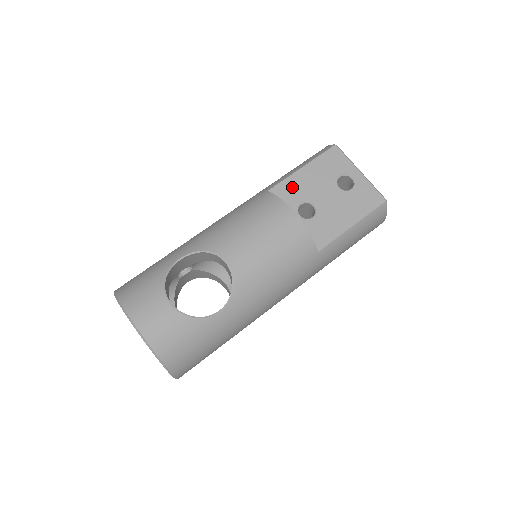
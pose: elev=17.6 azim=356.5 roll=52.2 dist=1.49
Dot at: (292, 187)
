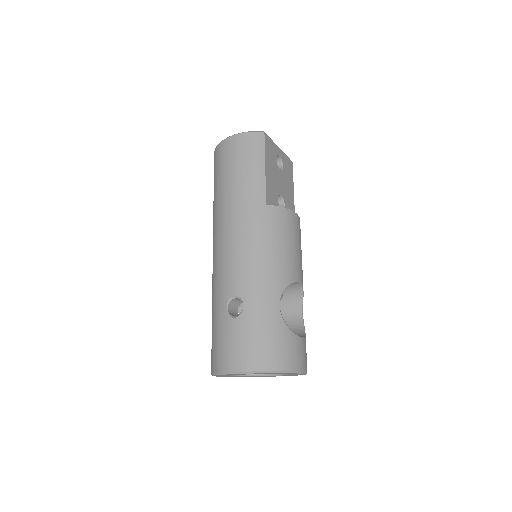
Dot at: (270, 190)
